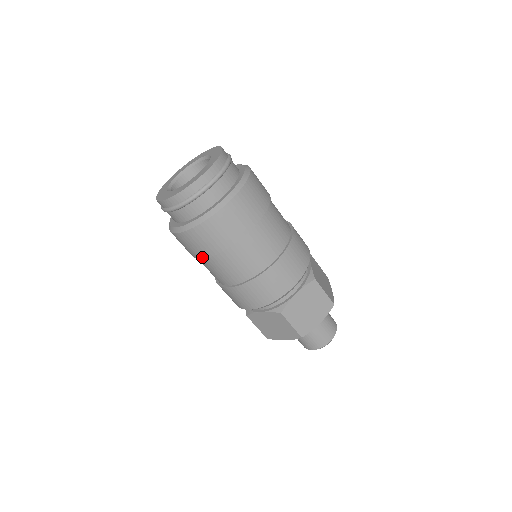
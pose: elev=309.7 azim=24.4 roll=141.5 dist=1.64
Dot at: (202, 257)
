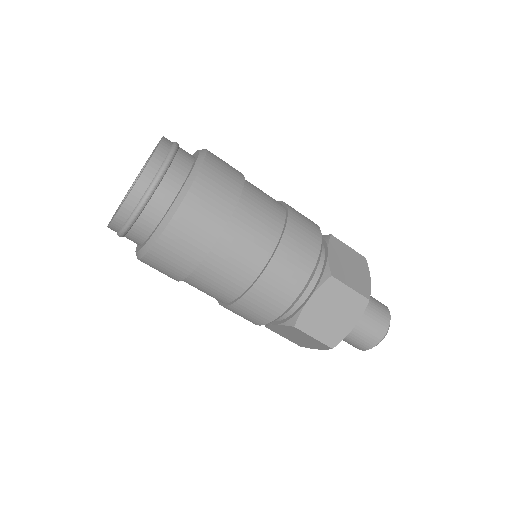
Dot at: (209, 247)
